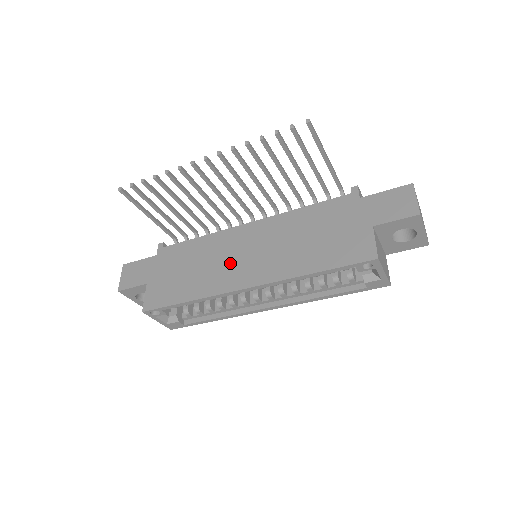
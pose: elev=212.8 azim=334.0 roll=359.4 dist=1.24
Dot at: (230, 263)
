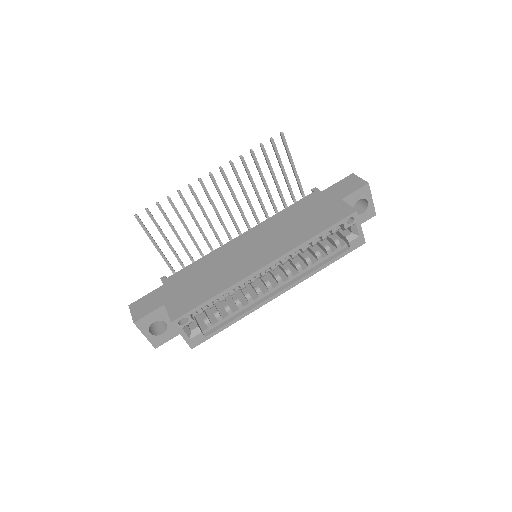
Dot at: (241, 259)
